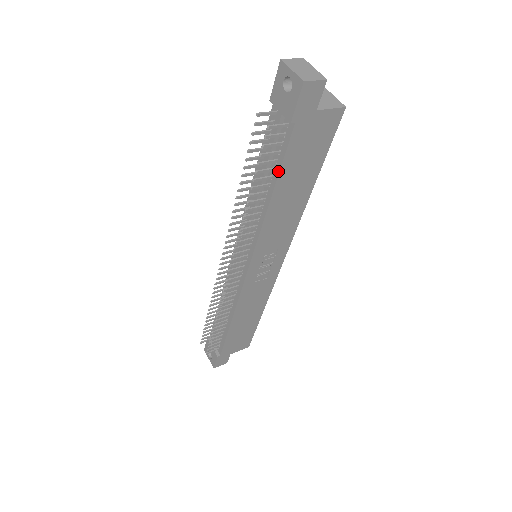
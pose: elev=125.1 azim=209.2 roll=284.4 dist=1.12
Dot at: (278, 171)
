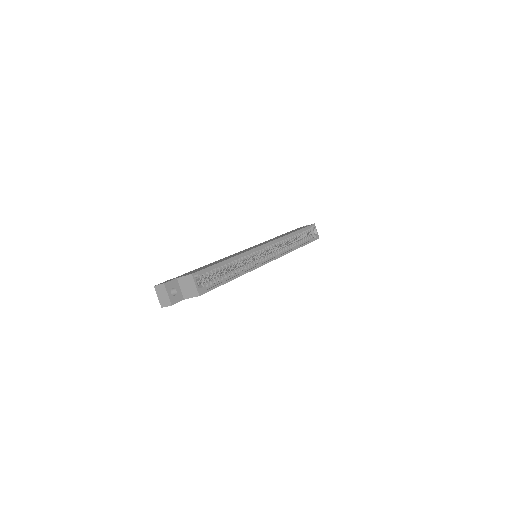
Dot at: occluded
